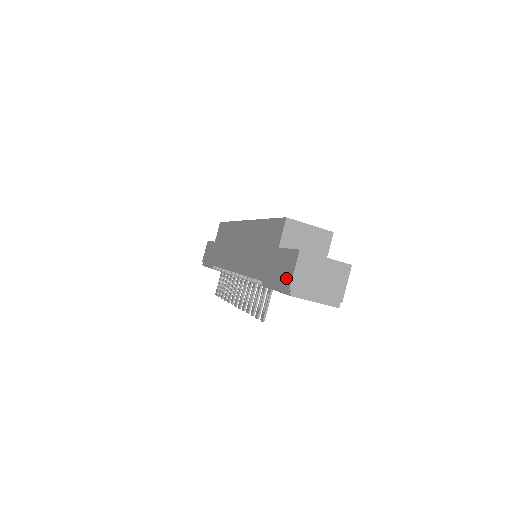
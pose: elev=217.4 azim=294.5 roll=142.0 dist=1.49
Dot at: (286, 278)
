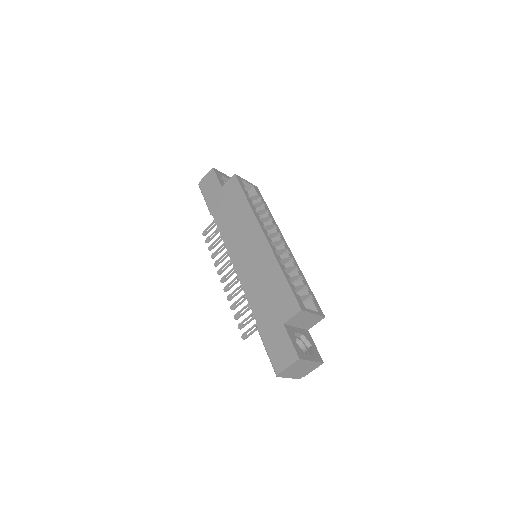
Dot at: (279, 362)
